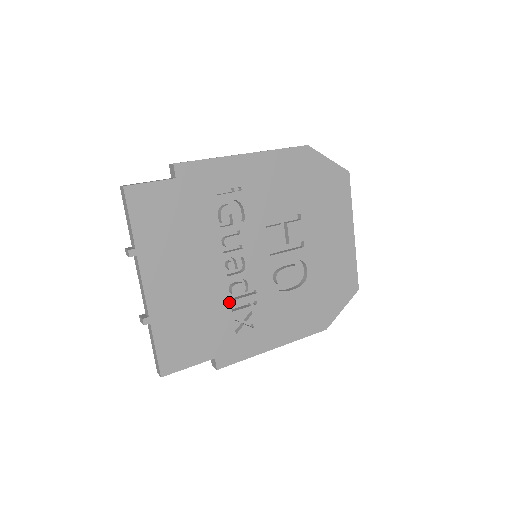
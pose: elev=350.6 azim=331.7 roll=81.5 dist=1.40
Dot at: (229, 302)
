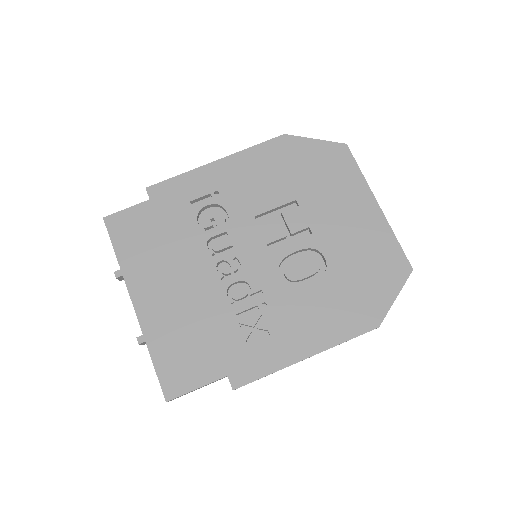
Dot at: (231, 308)
